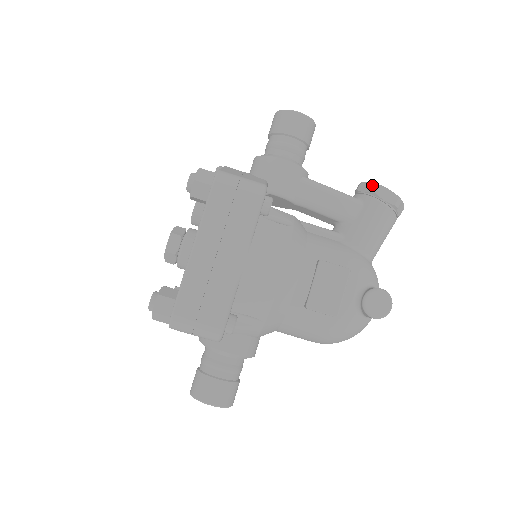
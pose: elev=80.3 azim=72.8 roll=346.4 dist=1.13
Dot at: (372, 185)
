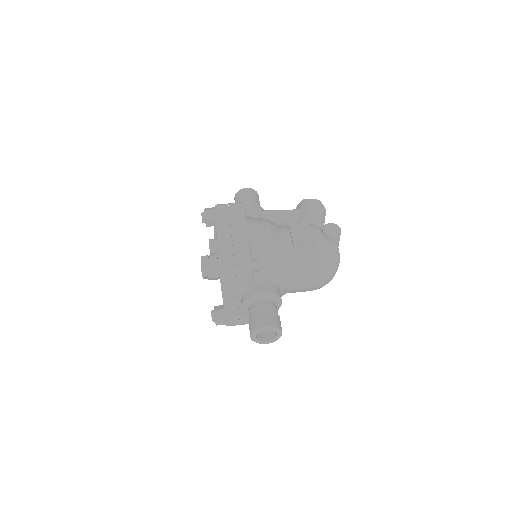
Dot at: (301, 202)
